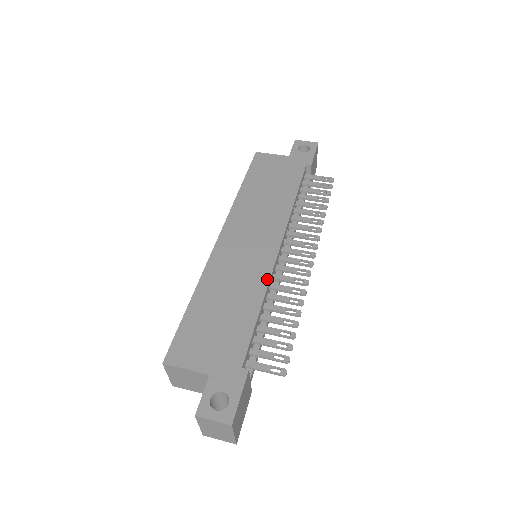
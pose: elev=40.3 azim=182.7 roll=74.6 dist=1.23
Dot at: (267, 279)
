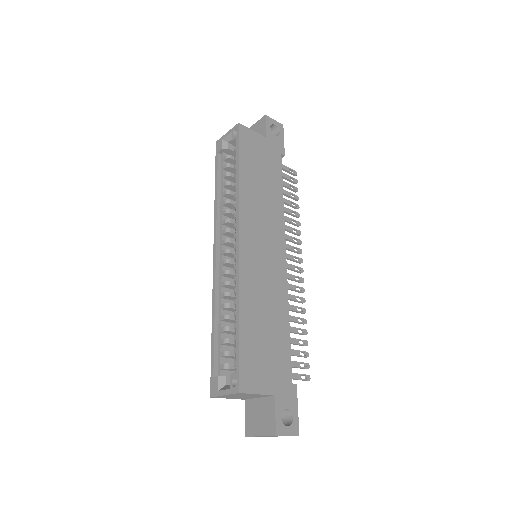
Dot at: (286, 292)
